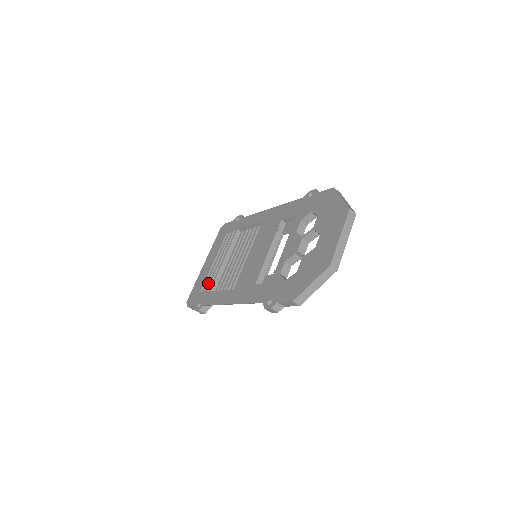
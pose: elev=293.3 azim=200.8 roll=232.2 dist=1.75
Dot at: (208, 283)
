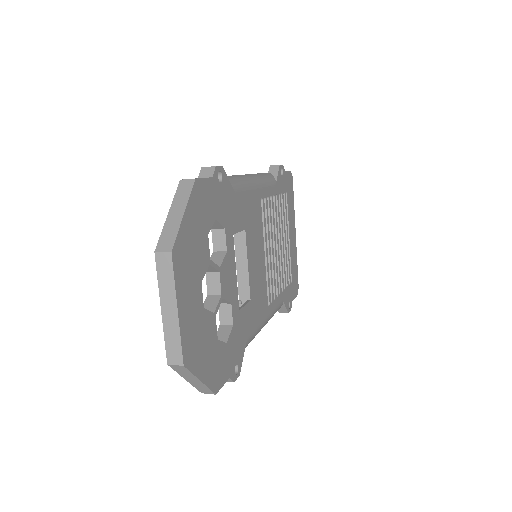
Dot at: occluded
